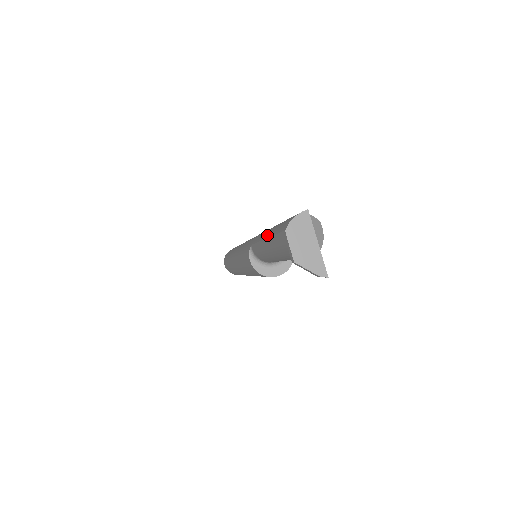
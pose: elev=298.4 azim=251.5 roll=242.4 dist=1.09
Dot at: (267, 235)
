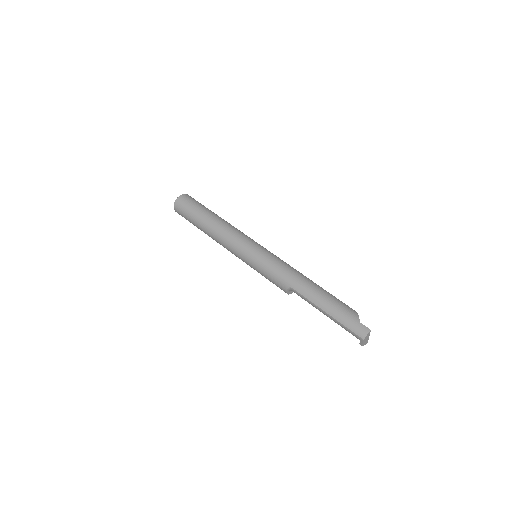
Dot at: (330, 313)
